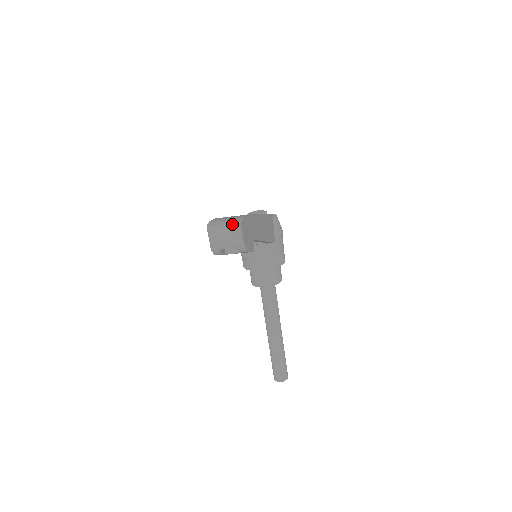
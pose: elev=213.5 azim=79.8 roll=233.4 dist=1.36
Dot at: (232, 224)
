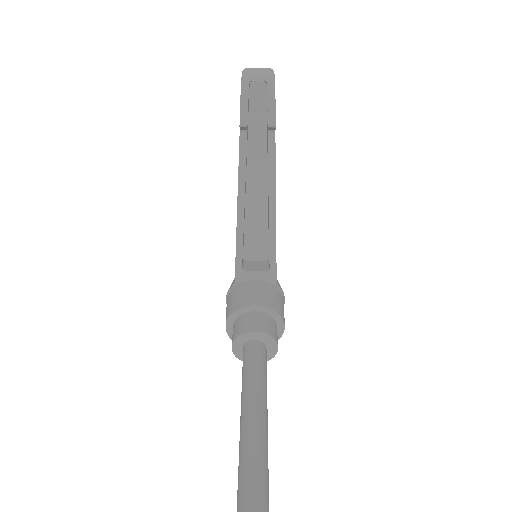
Dot at: occluded
